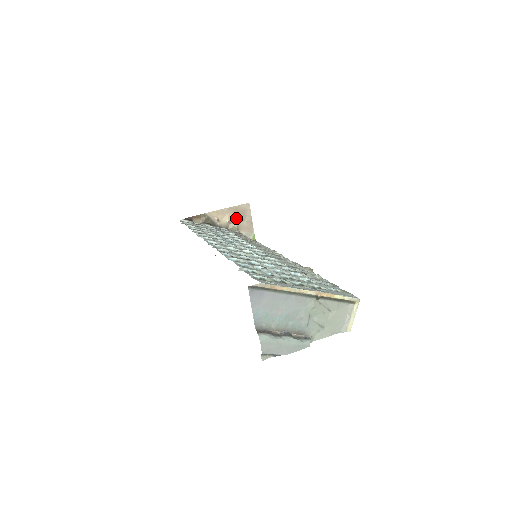
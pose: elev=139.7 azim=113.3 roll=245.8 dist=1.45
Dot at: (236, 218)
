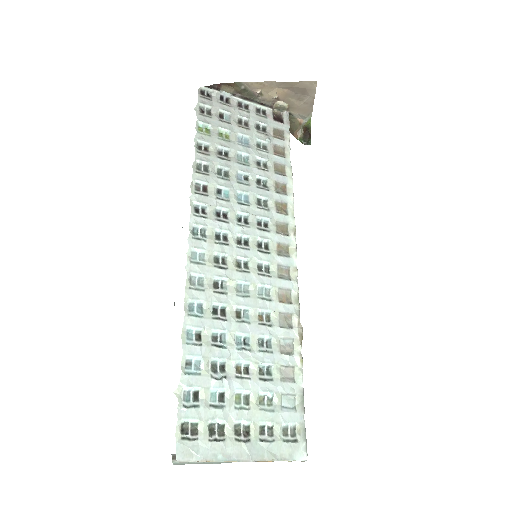
Dot at: (290, 95)
